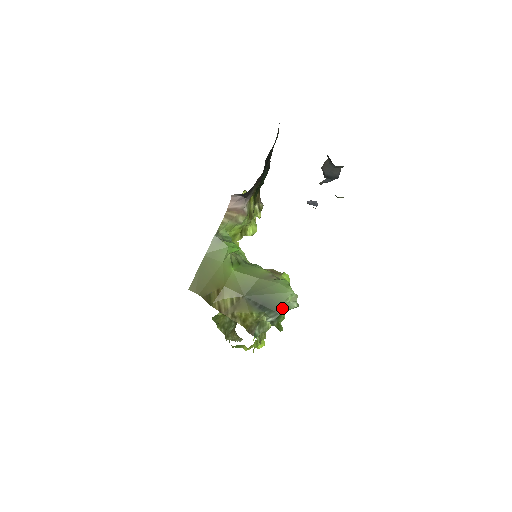
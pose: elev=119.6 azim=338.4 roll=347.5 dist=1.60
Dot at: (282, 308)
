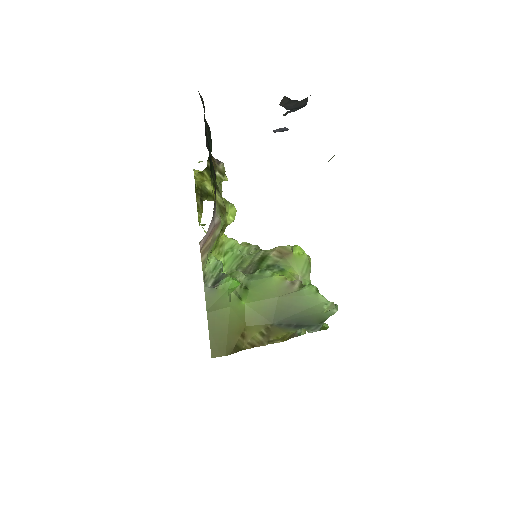
Dot at: (321, 319)
